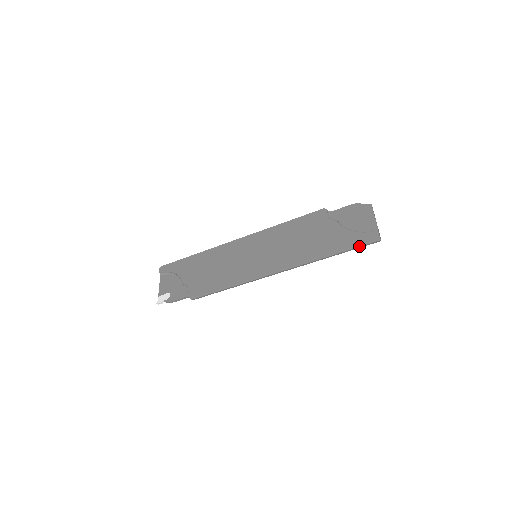
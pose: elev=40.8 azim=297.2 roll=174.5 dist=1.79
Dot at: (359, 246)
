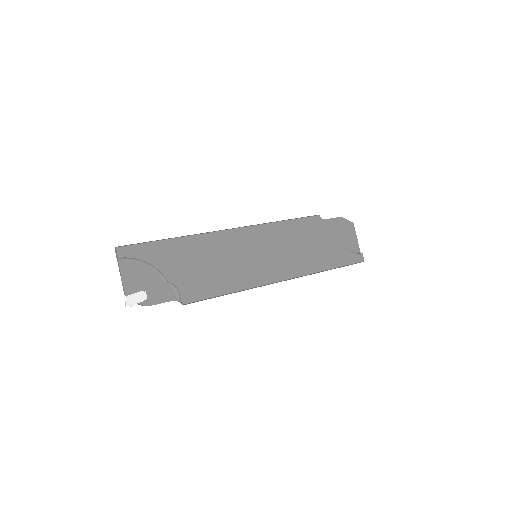
Dot at: occluded
